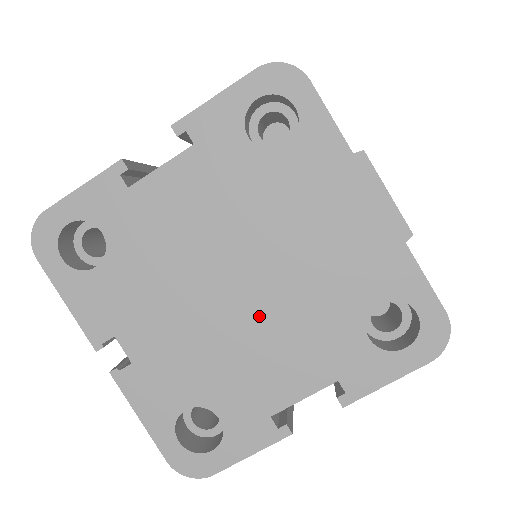
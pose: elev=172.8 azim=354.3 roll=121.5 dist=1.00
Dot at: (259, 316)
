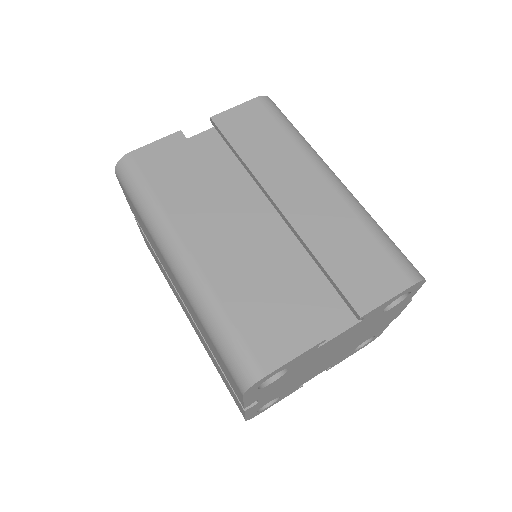
Dot at: (326, 362)
